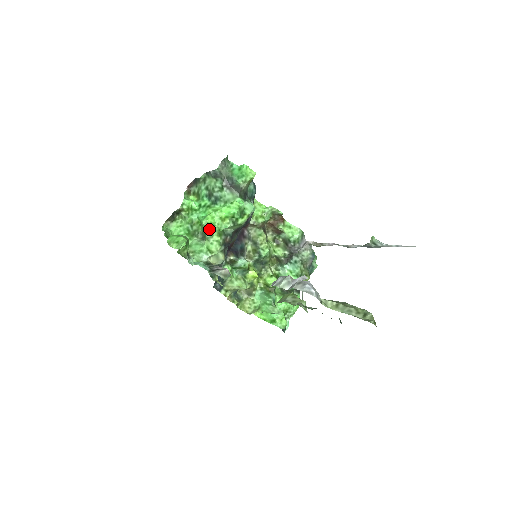
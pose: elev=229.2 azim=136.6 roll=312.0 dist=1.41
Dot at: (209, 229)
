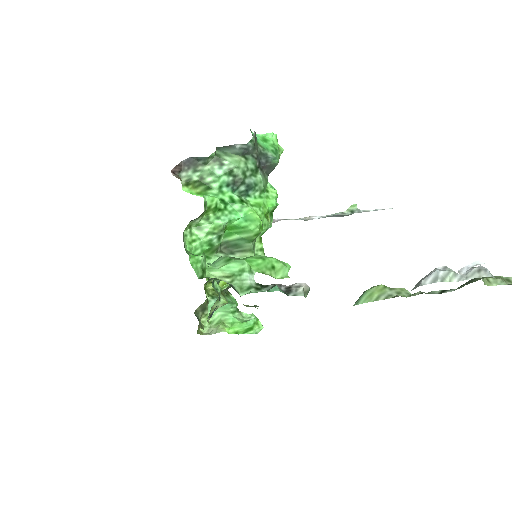
Dot at: (258, 235)
